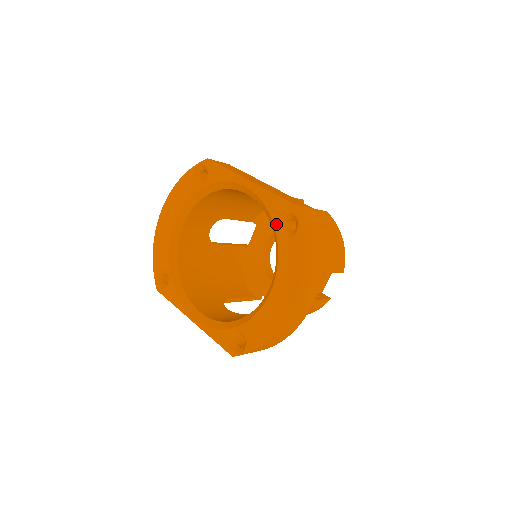
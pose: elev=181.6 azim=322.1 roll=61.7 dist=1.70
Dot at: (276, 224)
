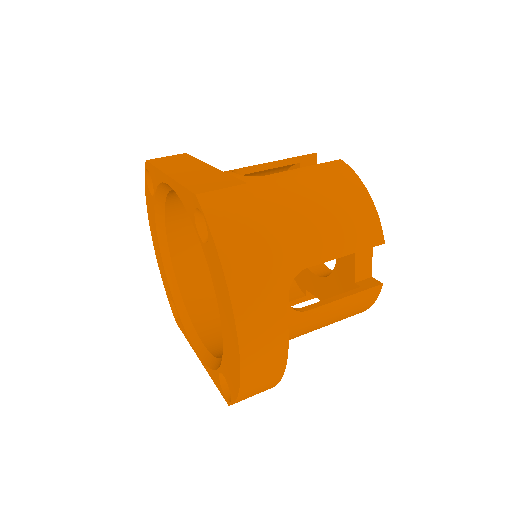
Dot at: (195, 227)
